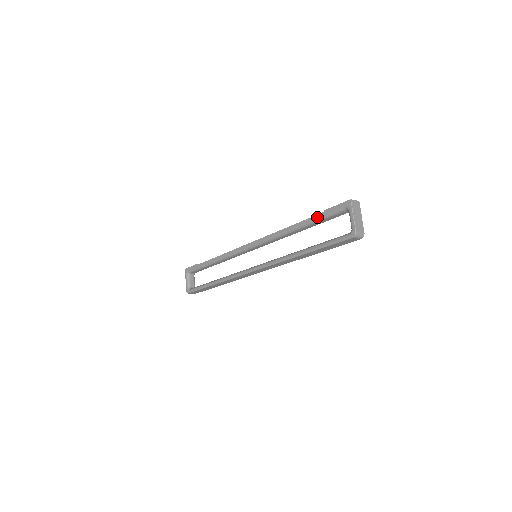
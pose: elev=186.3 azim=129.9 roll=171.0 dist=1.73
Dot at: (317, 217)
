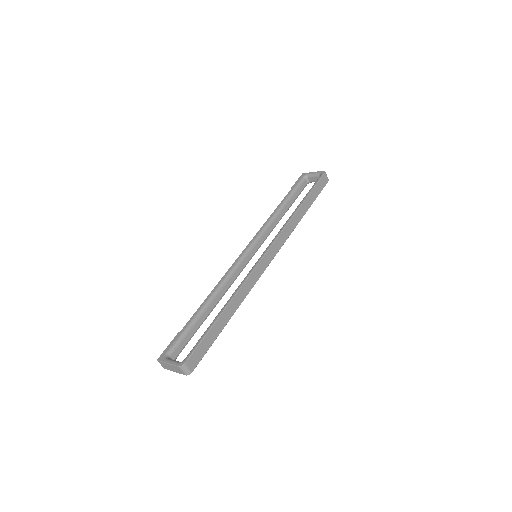
Dot at: (289, 193)
